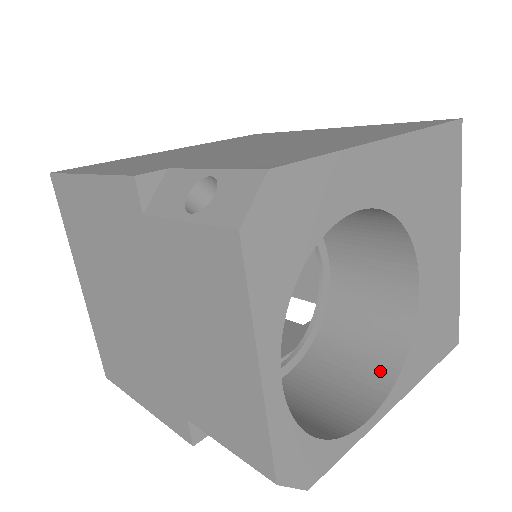
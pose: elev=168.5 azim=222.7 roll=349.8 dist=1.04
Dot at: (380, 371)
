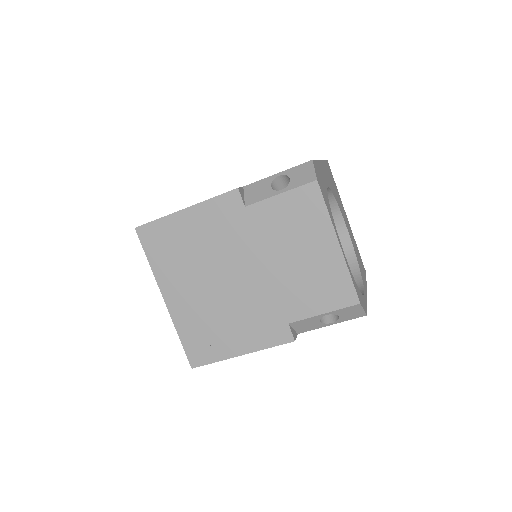
Dot at: occluded
